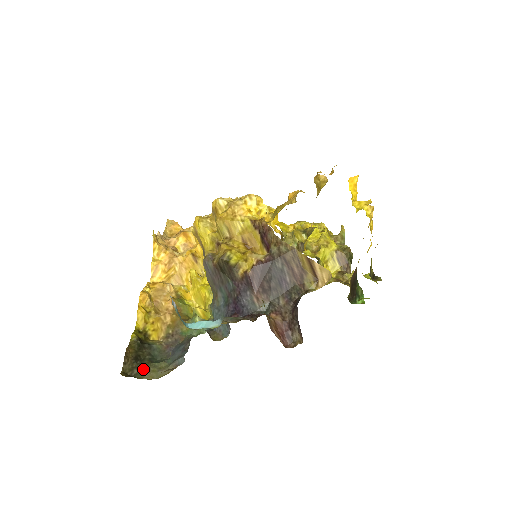
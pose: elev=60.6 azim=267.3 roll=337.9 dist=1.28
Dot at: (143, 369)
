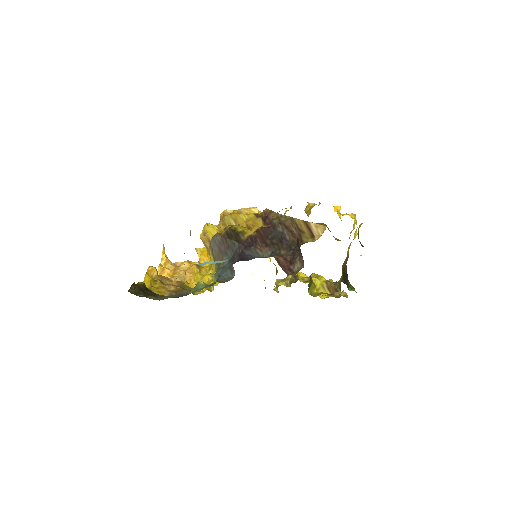
Dot at: (148, 295)
